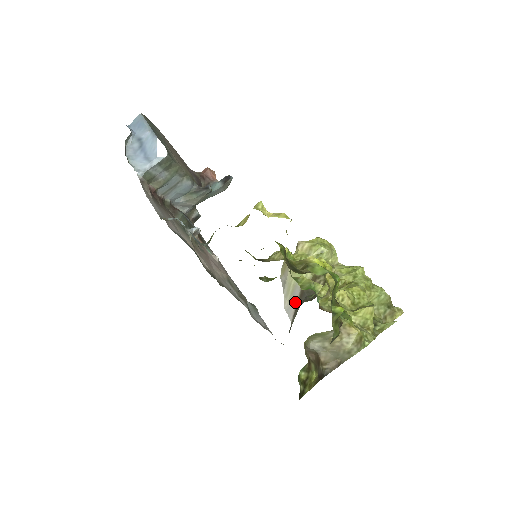
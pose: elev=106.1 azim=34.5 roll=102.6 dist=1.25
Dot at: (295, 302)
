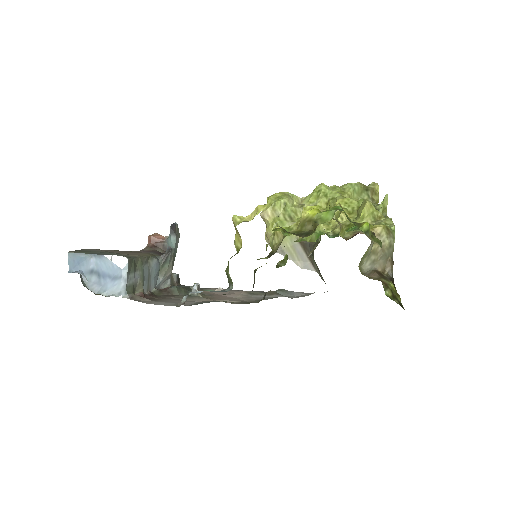
Dot at: (304, 256)
